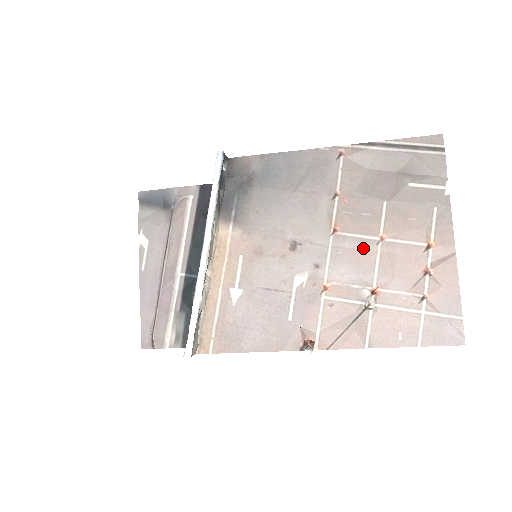
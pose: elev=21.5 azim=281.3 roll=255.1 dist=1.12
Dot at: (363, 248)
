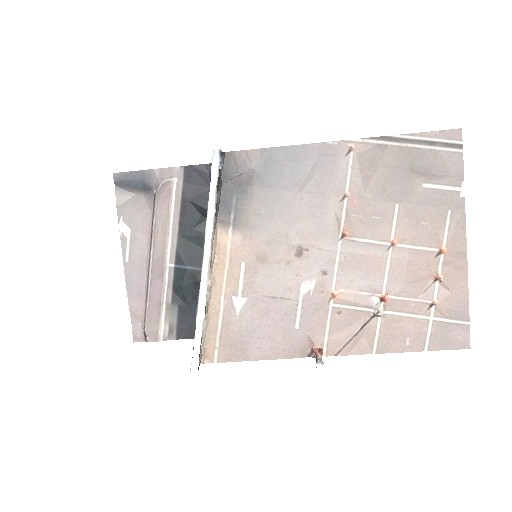
Dot at: (373, 254)
